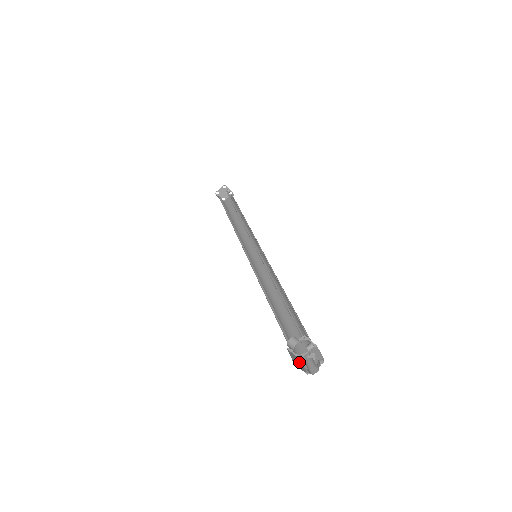
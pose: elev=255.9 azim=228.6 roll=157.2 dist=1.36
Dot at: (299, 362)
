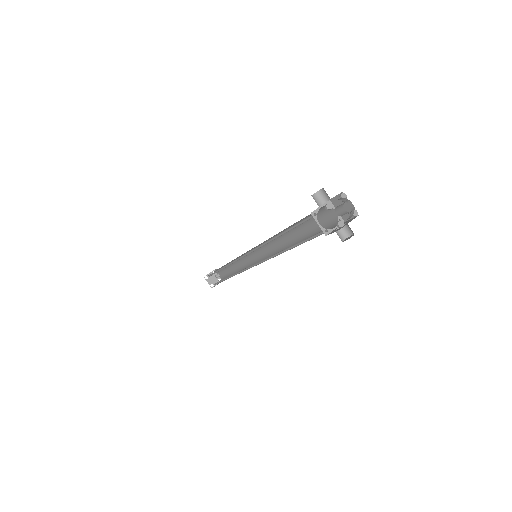
Dot at: (328, 203)
